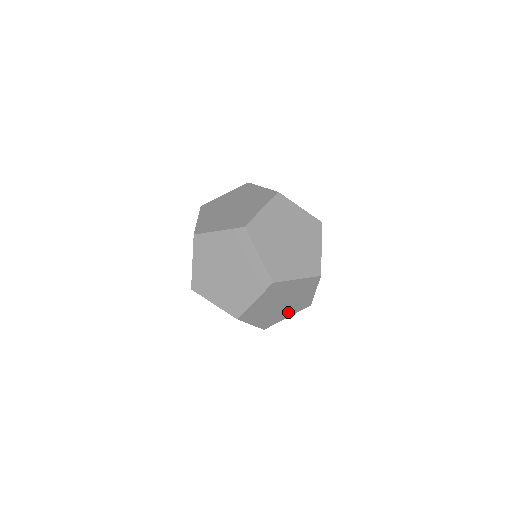
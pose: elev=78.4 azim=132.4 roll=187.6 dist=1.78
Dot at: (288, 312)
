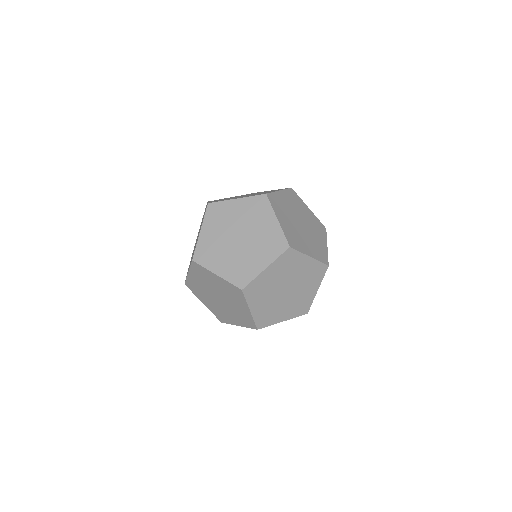
Dot at: (286, 312)
